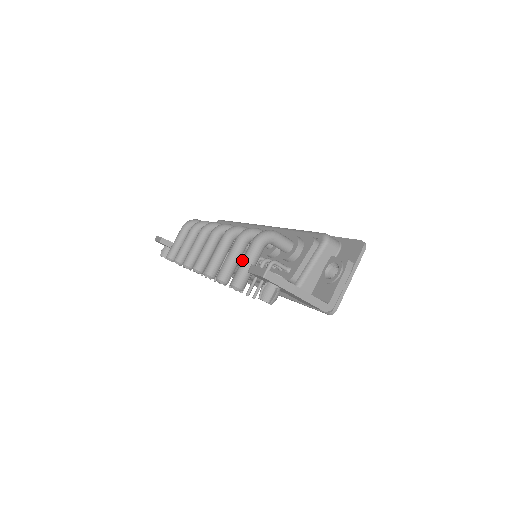
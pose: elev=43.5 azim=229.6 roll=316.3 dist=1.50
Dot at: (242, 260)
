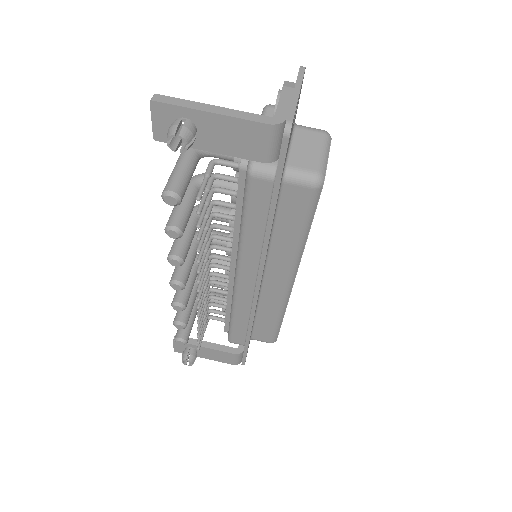
Dot at: occluded
